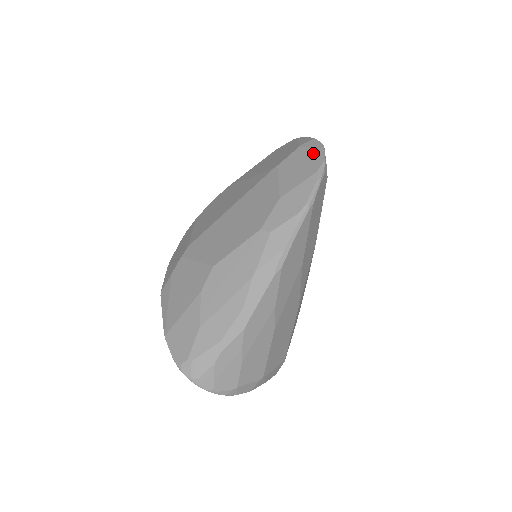
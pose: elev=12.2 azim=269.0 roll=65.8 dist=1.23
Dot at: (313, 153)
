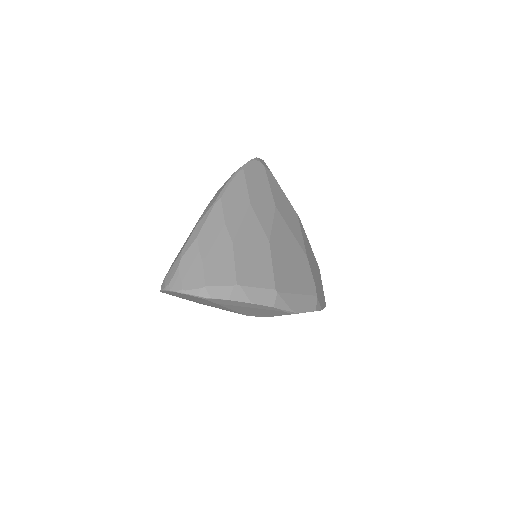
Dot at: occluded
